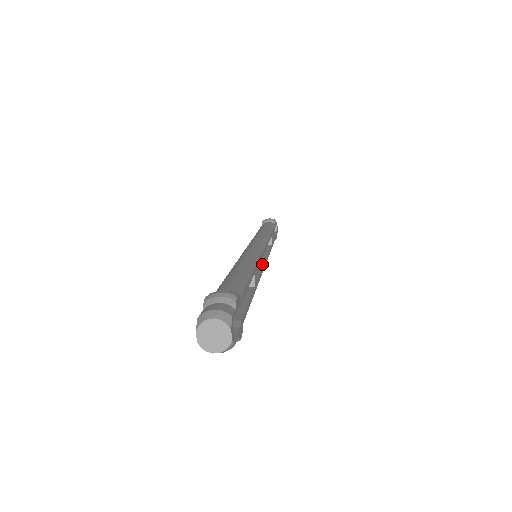
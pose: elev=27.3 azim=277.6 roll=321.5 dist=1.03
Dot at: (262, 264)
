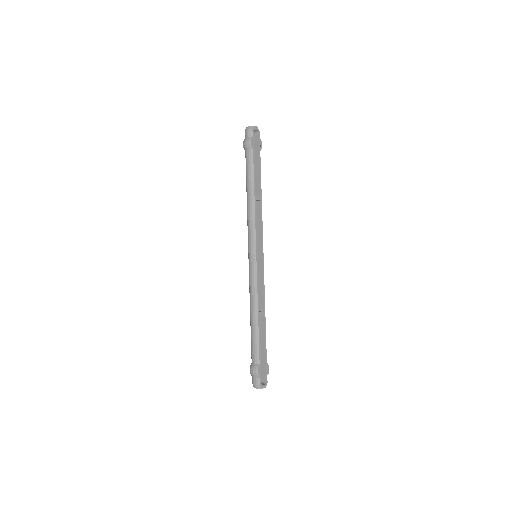
Dot at: (261, 267)
